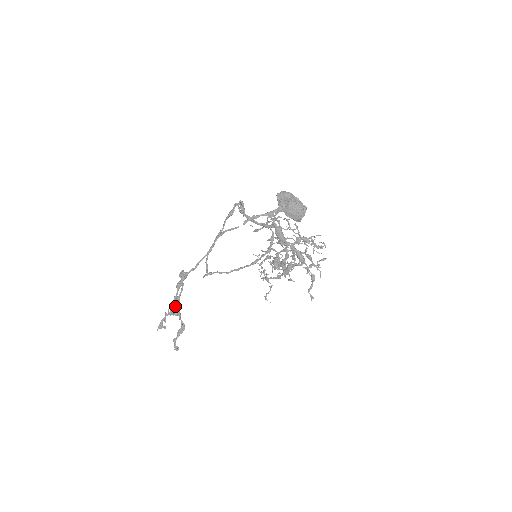
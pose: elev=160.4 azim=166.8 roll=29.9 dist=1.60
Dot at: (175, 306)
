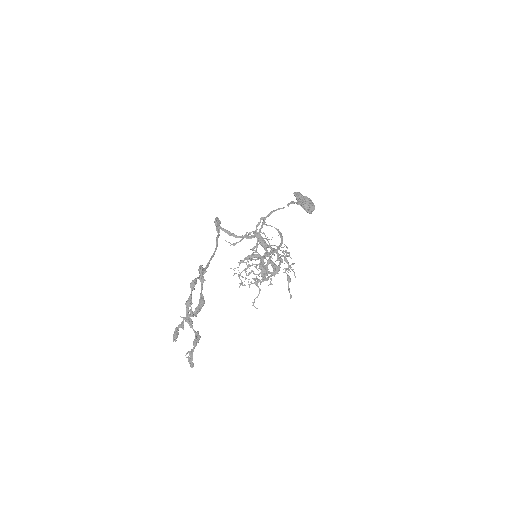
Dot at: (202, 302)
